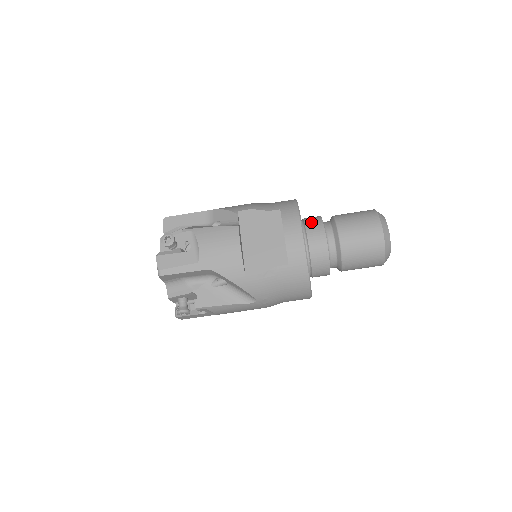
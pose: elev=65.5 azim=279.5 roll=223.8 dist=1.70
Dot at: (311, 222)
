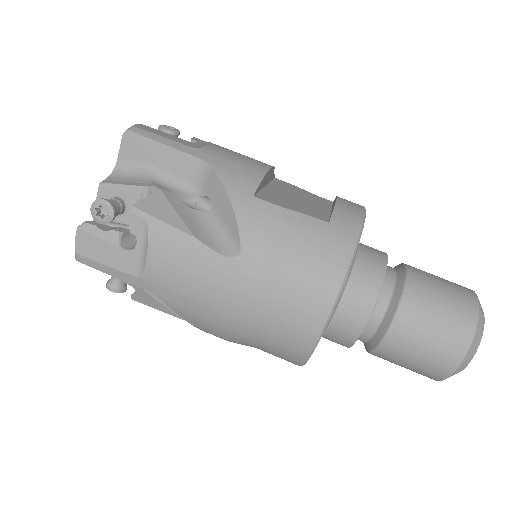
Dot at: occluded
